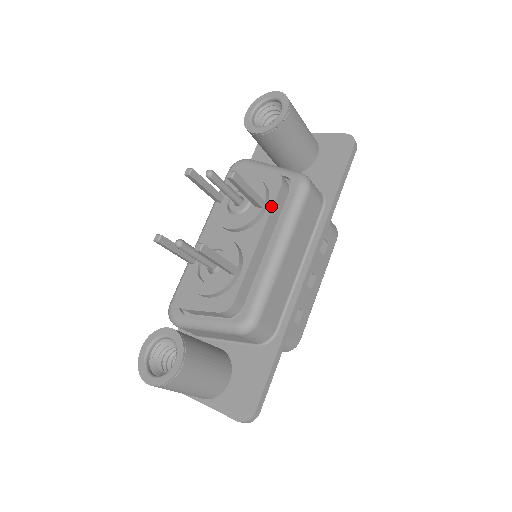
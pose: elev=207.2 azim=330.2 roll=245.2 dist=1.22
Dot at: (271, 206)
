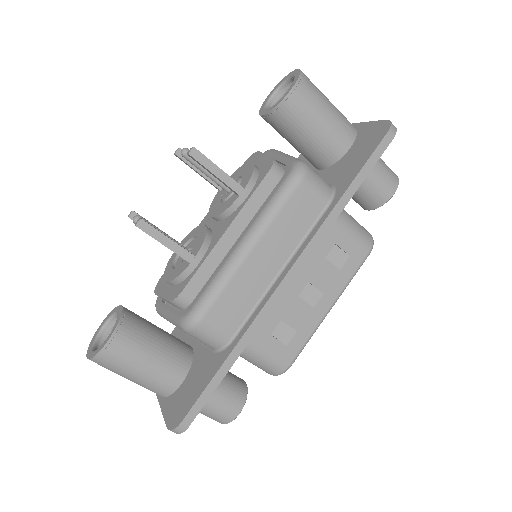
Dot at: (251, 194)
